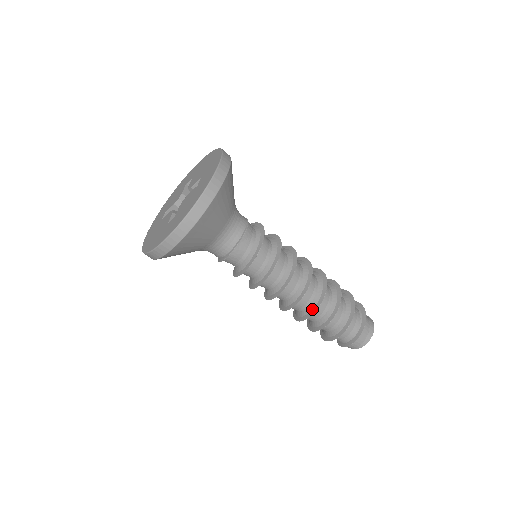
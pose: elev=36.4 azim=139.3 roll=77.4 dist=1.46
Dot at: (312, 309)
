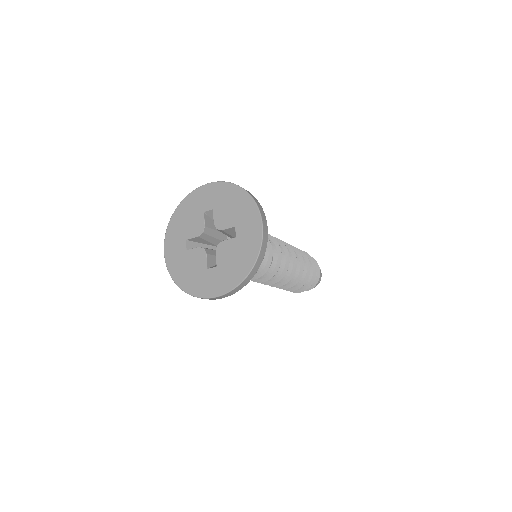
Dot at: (291, 283)
